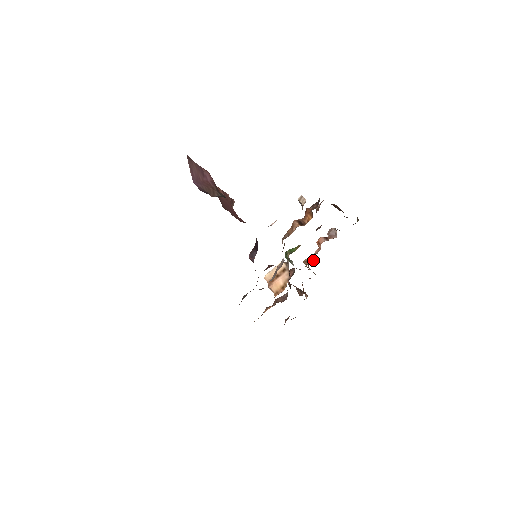
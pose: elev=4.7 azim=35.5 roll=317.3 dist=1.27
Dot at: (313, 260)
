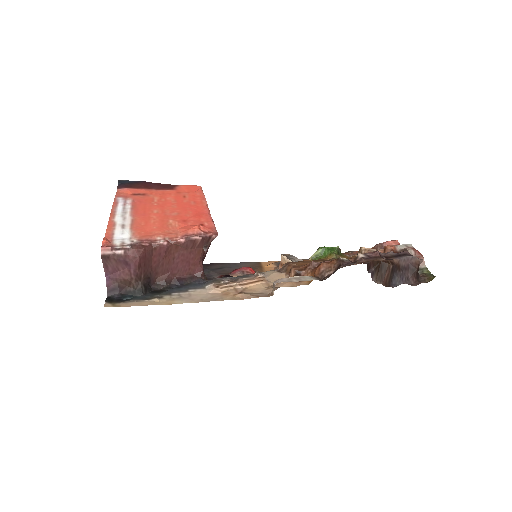
Dot at: (378, 249)
